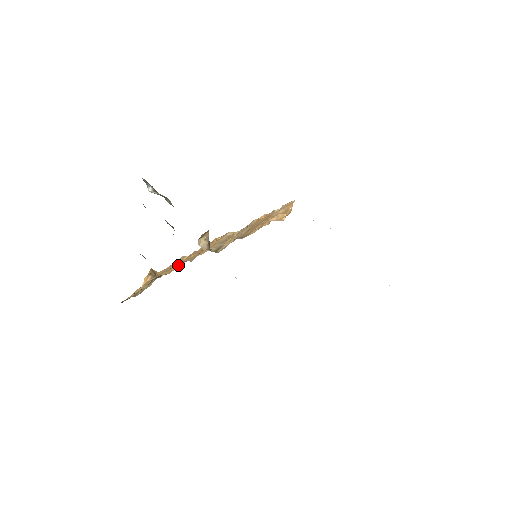
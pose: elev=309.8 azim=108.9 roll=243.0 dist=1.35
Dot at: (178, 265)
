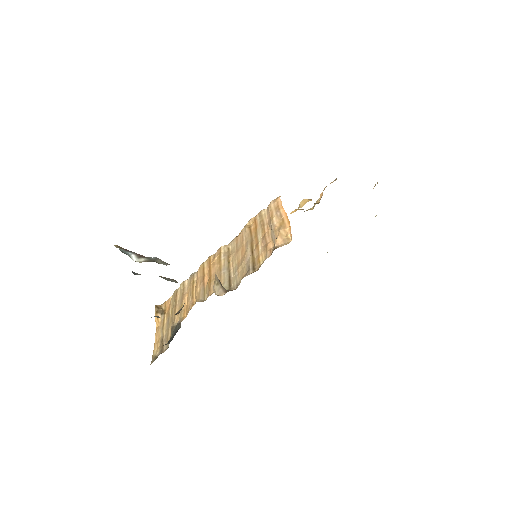
Dot at: occluded
